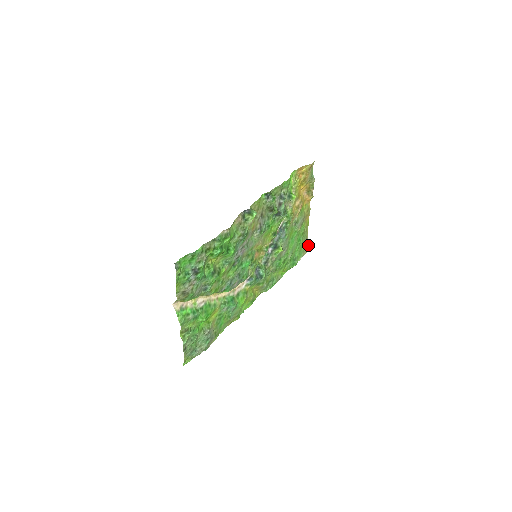
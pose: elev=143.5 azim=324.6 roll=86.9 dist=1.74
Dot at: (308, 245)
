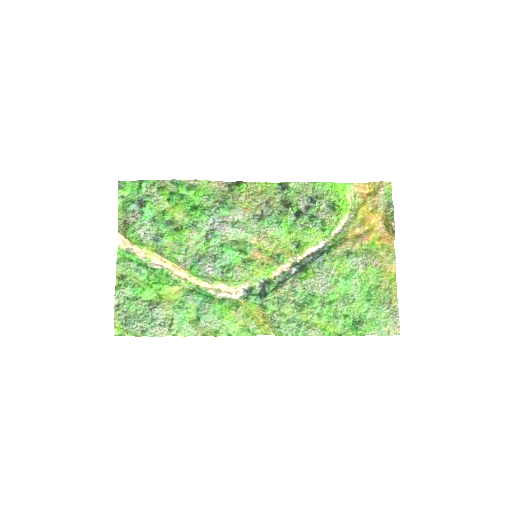
Dot at: occluded
